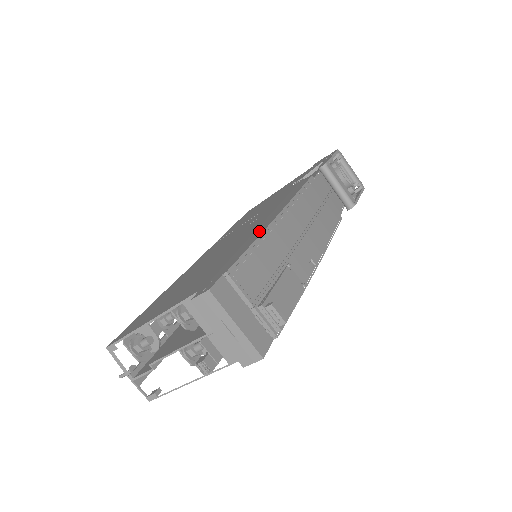
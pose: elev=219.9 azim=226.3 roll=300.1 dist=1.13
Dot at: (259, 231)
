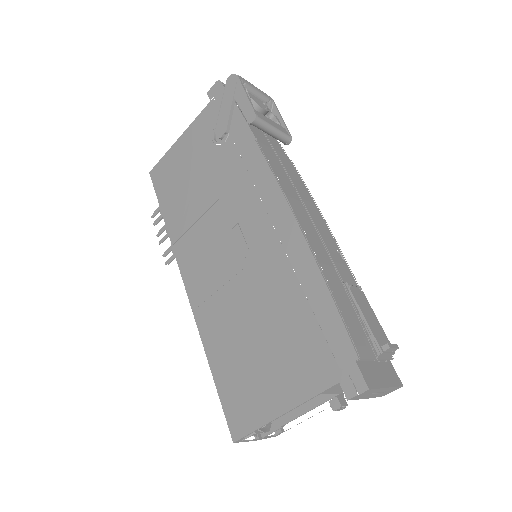
Dot at: (310, 274)
